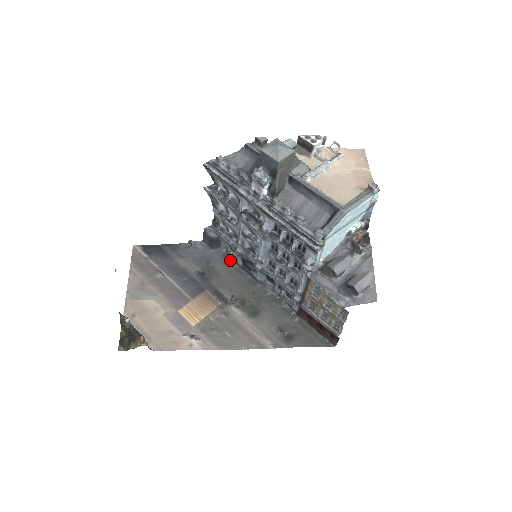
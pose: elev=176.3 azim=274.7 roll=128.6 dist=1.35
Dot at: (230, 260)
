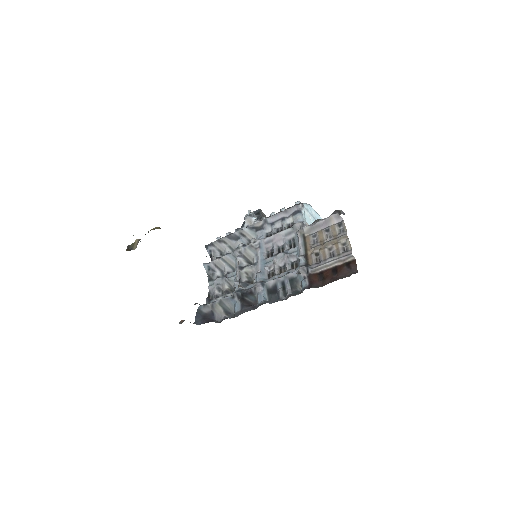
Dot at: (226, 318)
